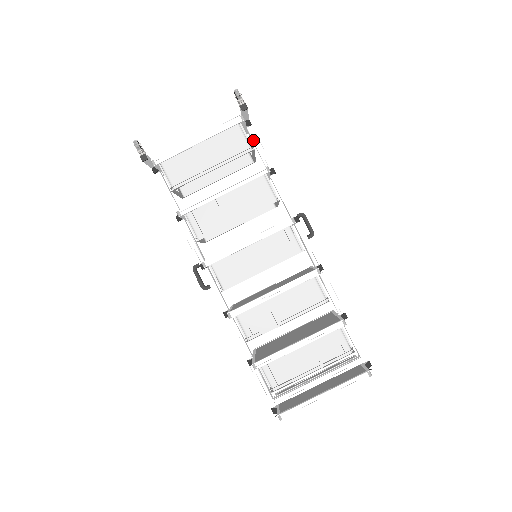
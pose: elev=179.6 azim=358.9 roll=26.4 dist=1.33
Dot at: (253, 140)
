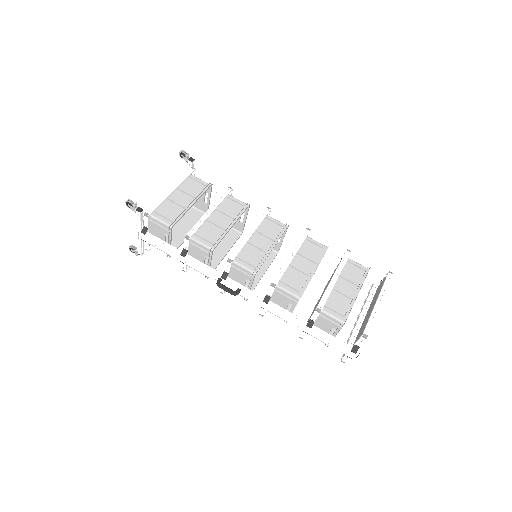
Dot at: occluded
